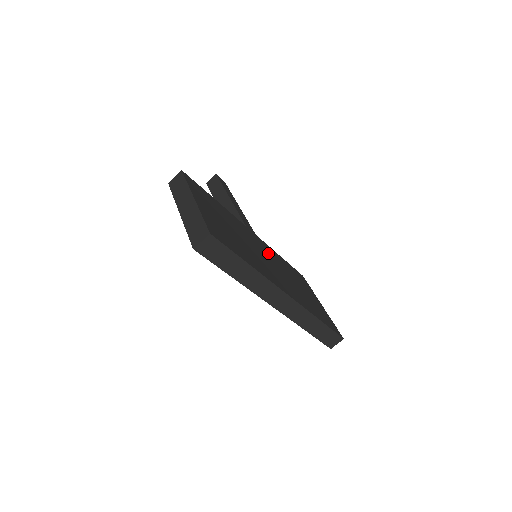
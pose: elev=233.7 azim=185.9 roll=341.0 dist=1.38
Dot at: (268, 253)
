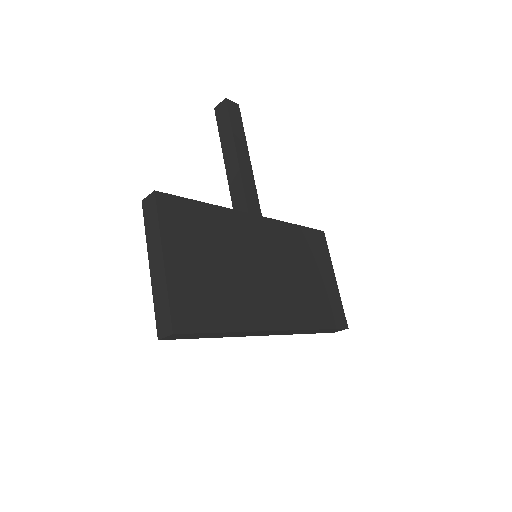
Dot at: (272, 247)
